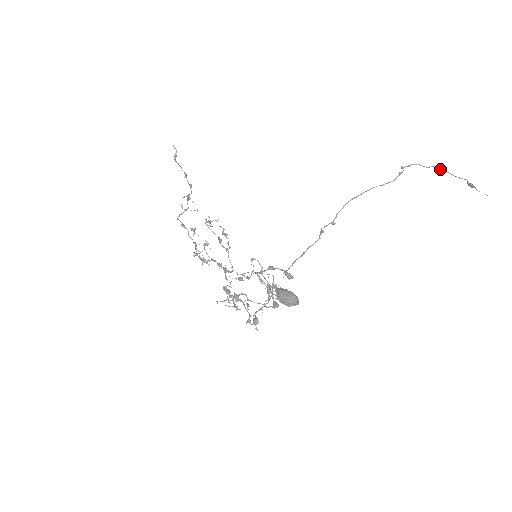
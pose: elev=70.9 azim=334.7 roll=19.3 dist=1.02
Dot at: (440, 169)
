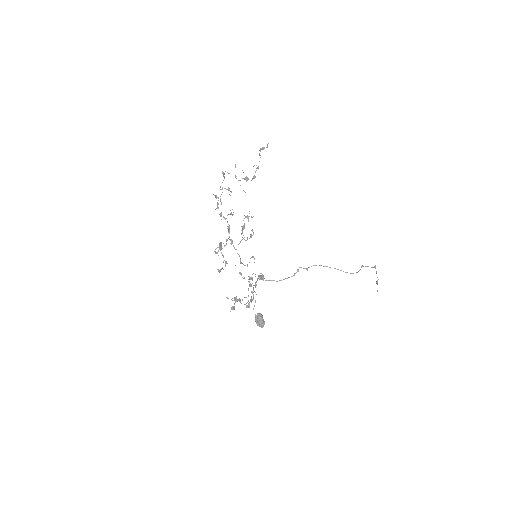
Dot at: (375, 267)
